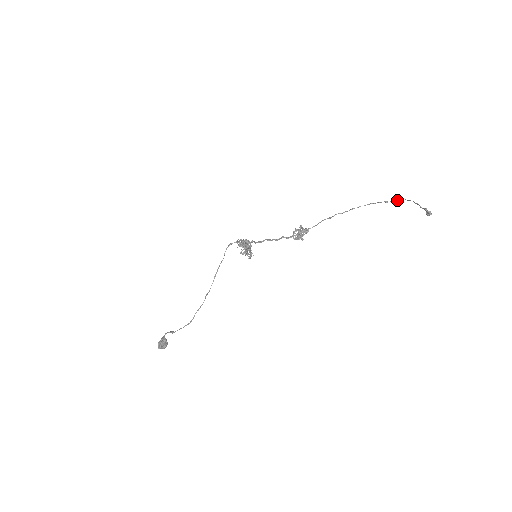
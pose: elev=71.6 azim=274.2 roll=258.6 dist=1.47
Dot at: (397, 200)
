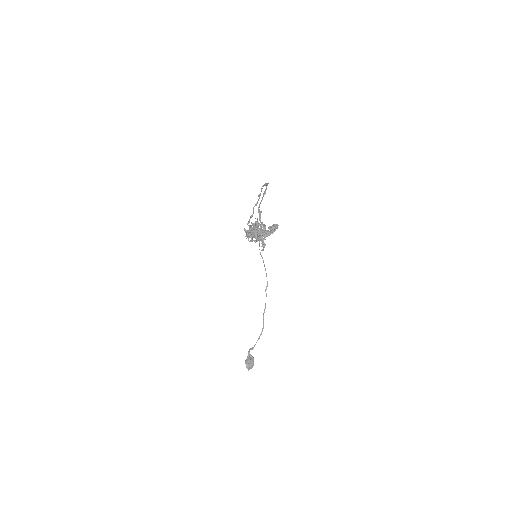
Dot at: (267, 183)
